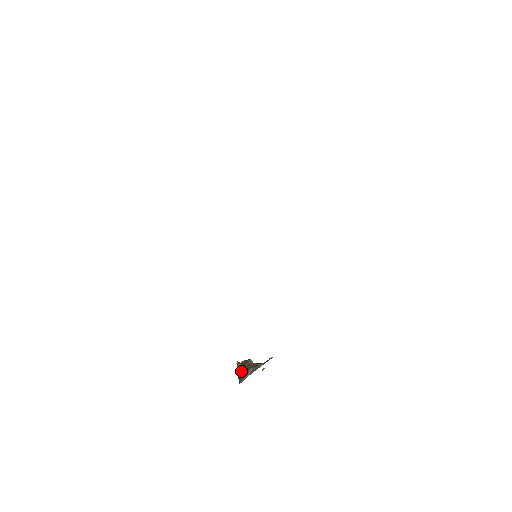
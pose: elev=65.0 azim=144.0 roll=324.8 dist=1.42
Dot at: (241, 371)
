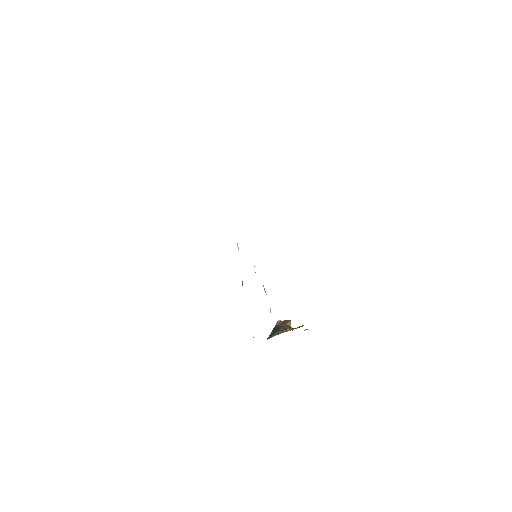
Dot at: (275, 329)
